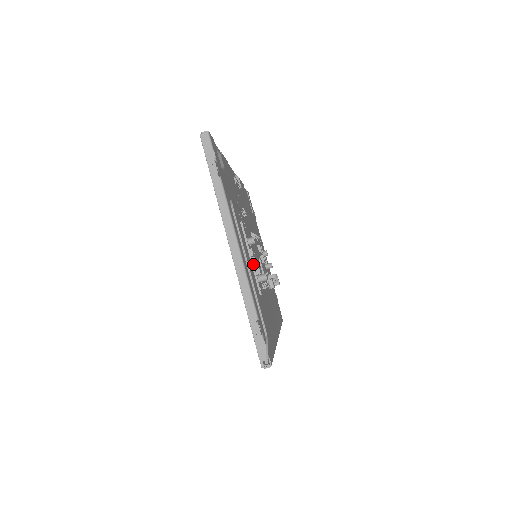
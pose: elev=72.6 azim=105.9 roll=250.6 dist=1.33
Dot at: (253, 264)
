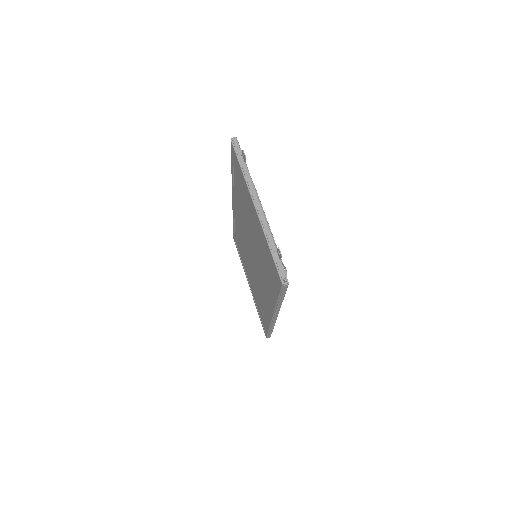
Dot at: occluded
